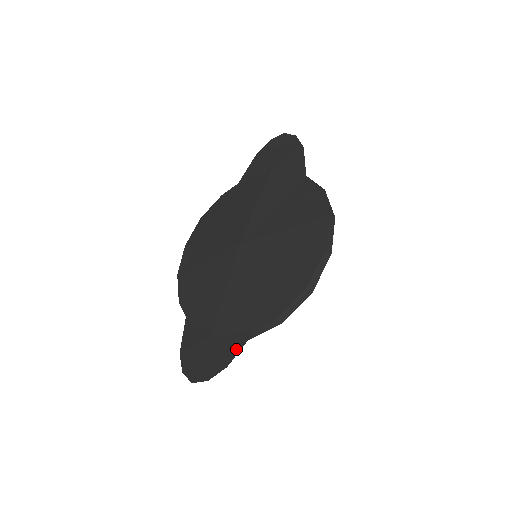
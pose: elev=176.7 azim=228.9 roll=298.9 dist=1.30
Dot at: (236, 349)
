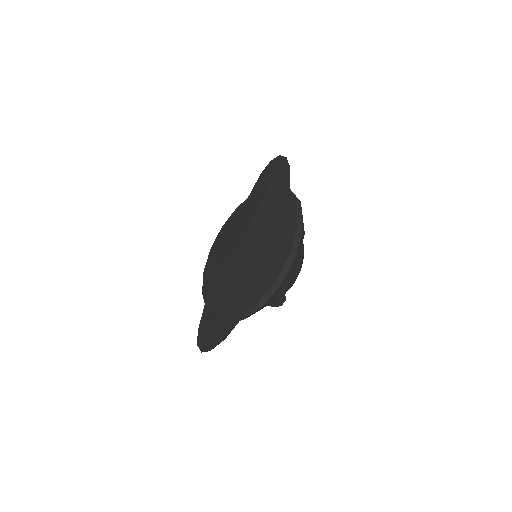
Dot at: (230, 327)
